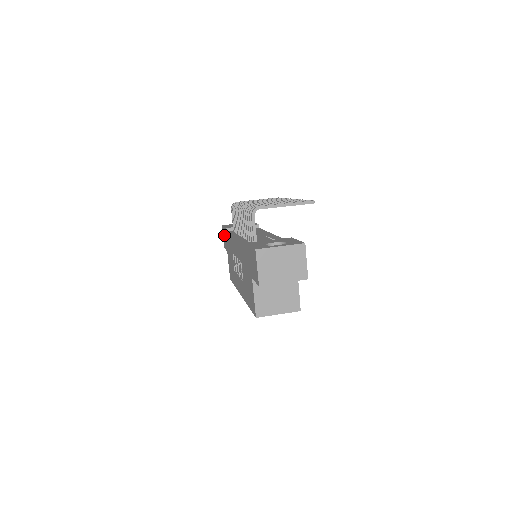
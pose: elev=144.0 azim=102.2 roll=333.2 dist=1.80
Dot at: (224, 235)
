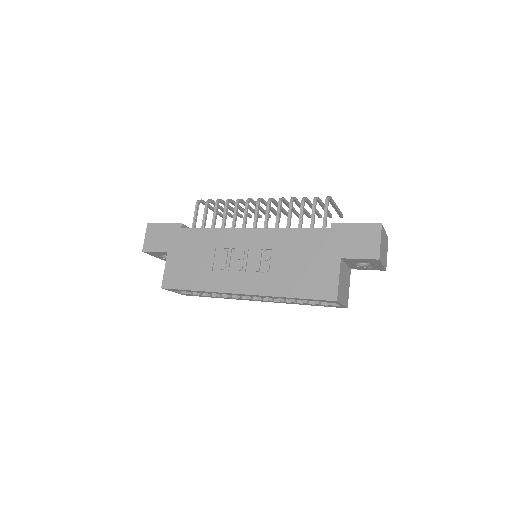
Dot at: (161, 233)
